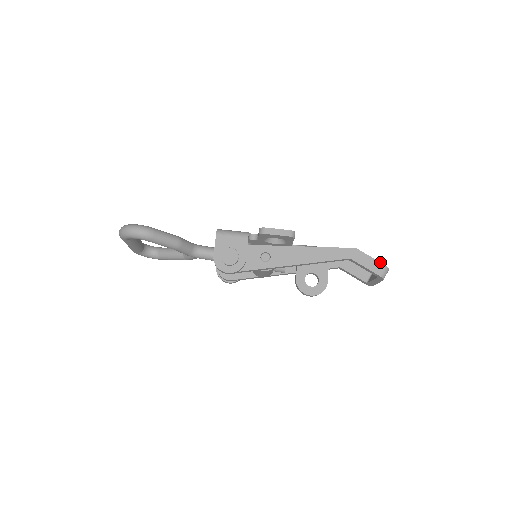
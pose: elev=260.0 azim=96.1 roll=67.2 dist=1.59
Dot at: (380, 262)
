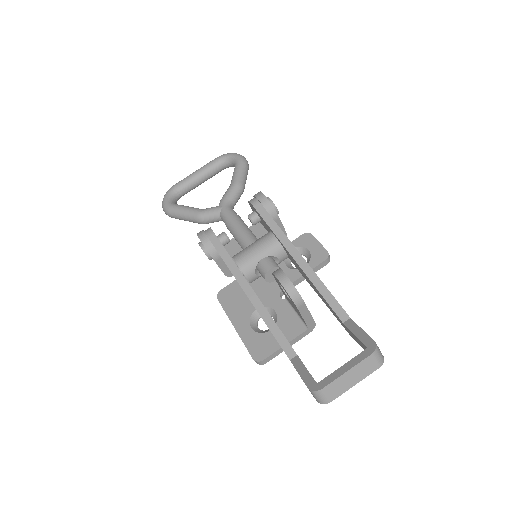
Dot at: occluded
